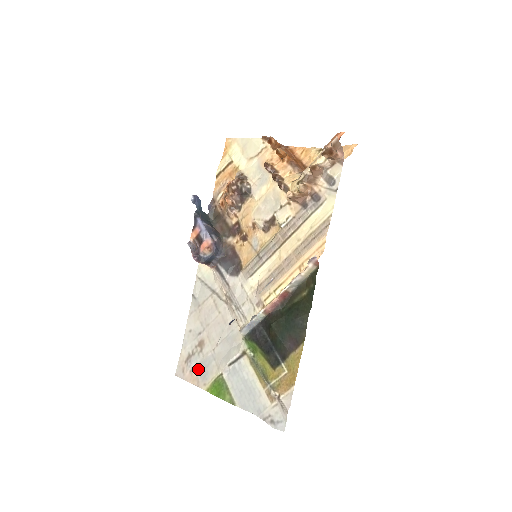
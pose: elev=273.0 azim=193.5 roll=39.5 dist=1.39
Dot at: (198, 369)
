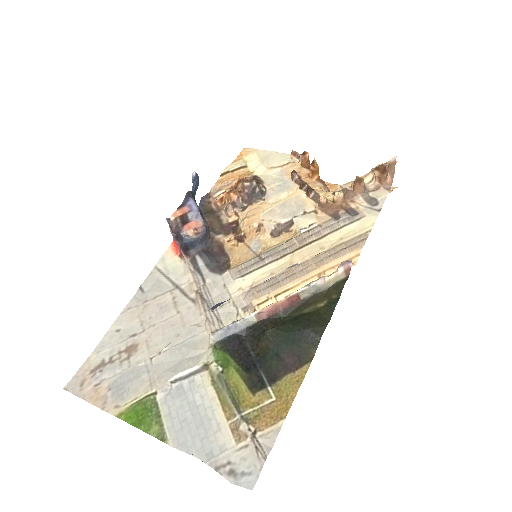
Dot at: (112, 383)
